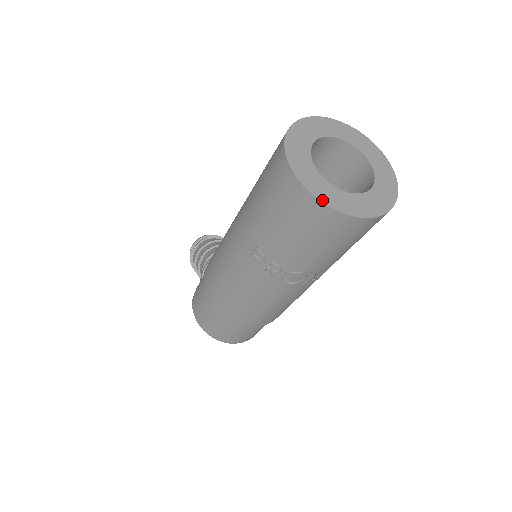
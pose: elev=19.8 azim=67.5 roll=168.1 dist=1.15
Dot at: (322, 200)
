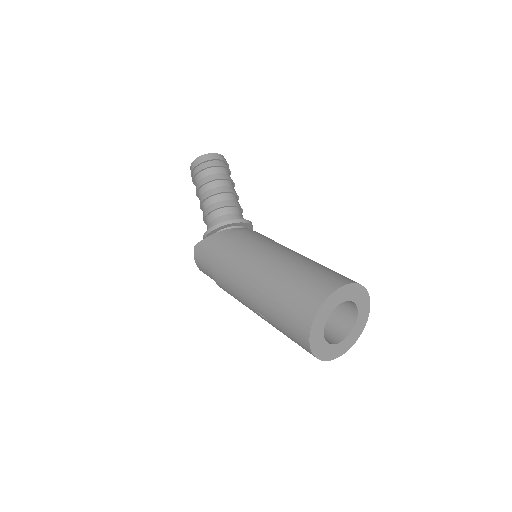
Dot at: (318, 357)
